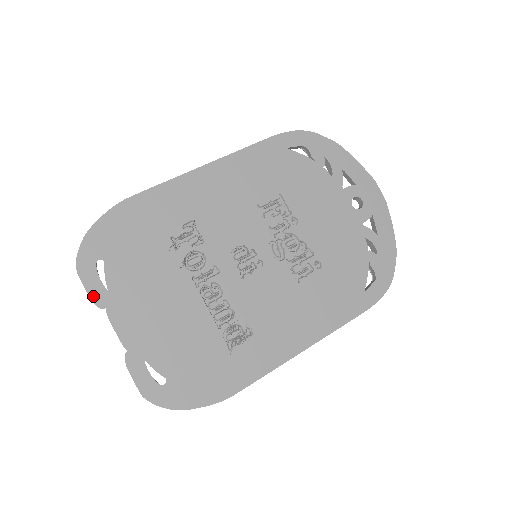
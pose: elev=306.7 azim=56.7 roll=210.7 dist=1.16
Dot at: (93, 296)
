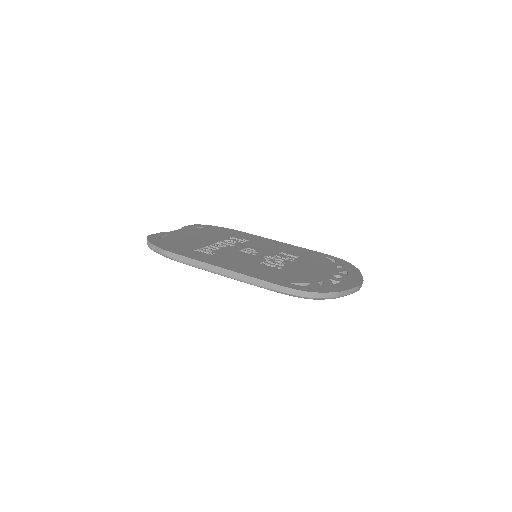
Dot at: (185, 227)
